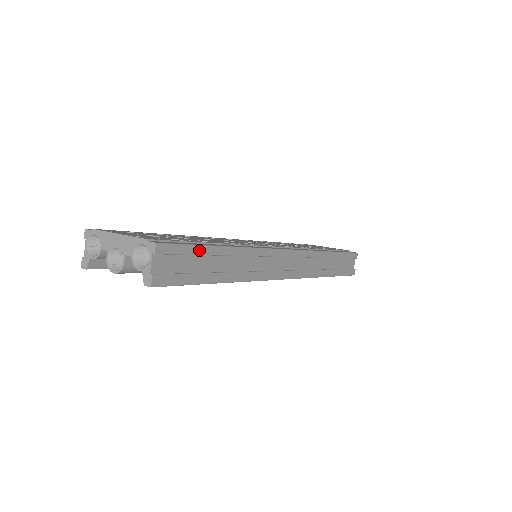
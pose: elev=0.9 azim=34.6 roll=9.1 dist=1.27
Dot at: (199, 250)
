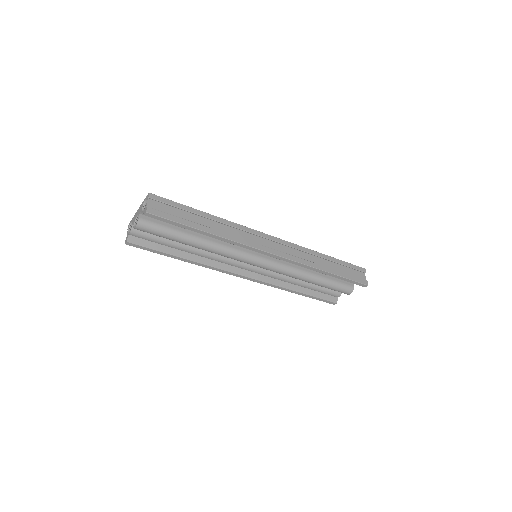
Dot at: (182, 207)
